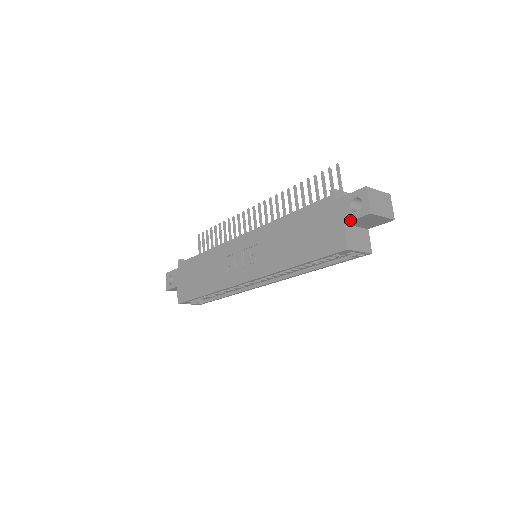
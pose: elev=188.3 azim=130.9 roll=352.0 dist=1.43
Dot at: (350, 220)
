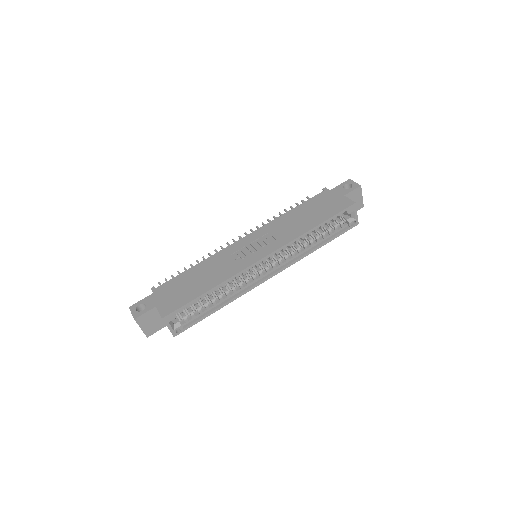
Dot at: (348, 192)
